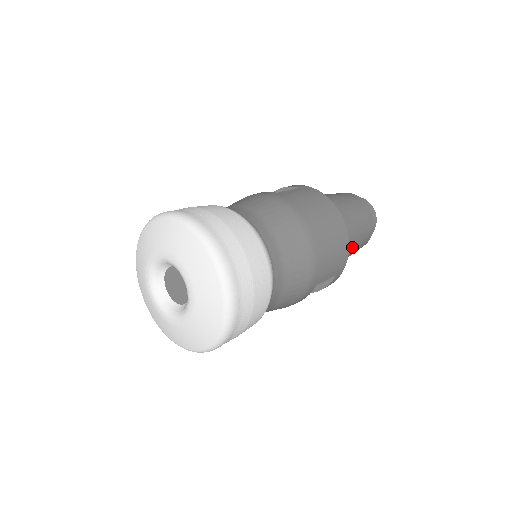
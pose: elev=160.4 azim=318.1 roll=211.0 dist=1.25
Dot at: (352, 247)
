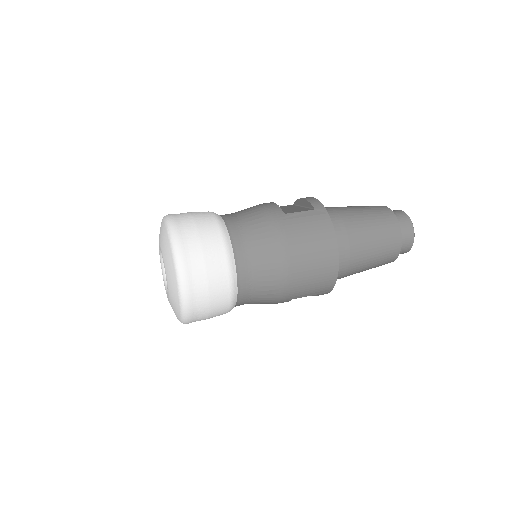
Dot at: (358, 269)
